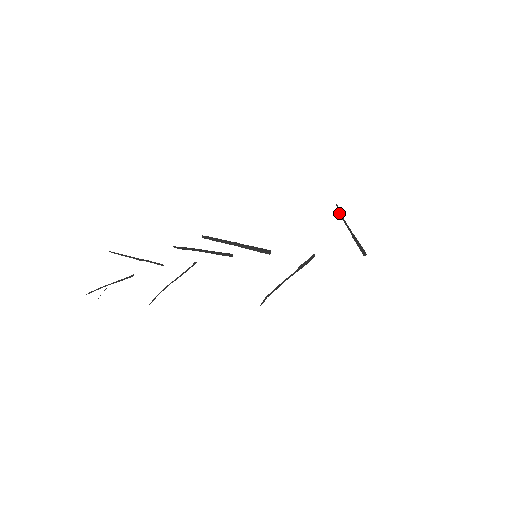
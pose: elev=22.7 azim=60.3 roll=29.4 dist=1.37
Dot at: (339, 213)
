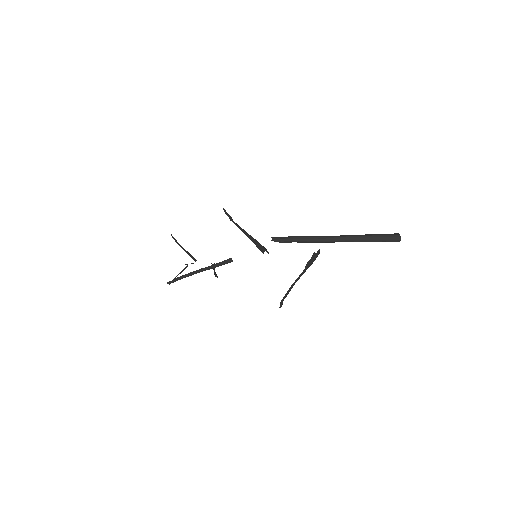
Dot at: (291, 236)
